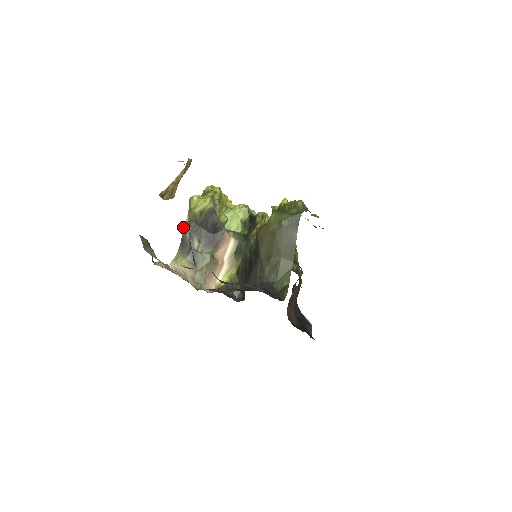
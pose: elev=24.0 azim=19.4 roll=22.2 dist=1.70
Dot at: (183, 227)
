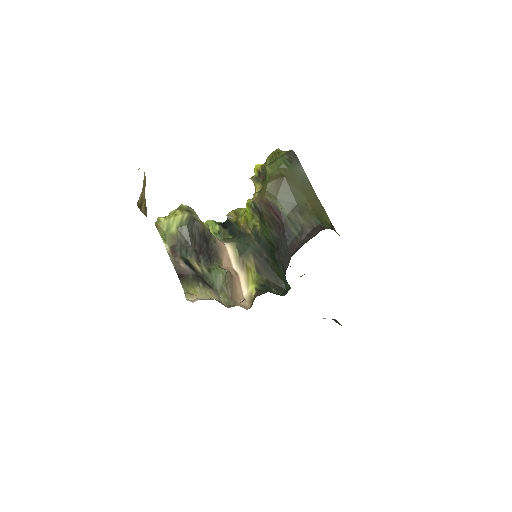
Dot at: occluded
